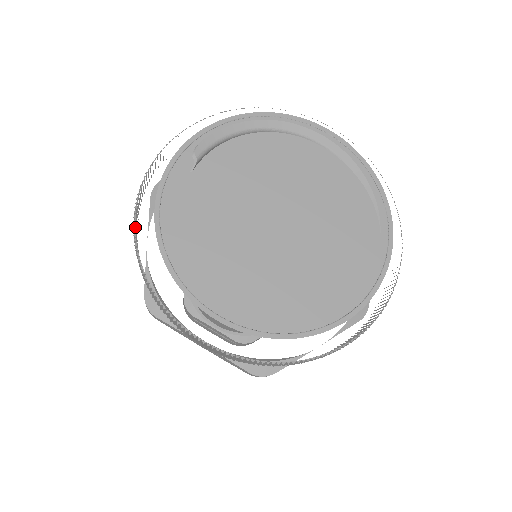
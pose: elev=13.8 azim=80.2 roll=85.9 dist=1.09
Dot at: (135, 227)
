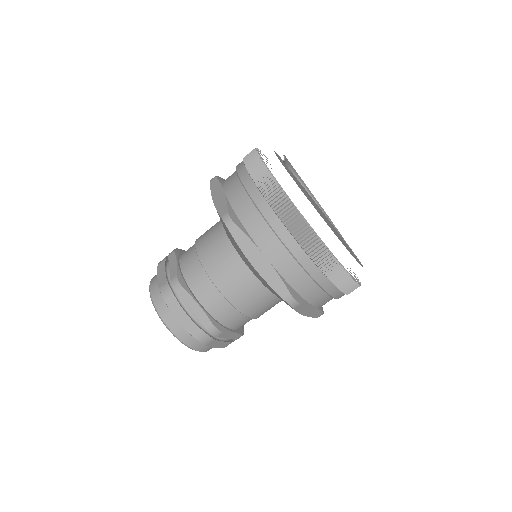
Dot at: (253, 163)
